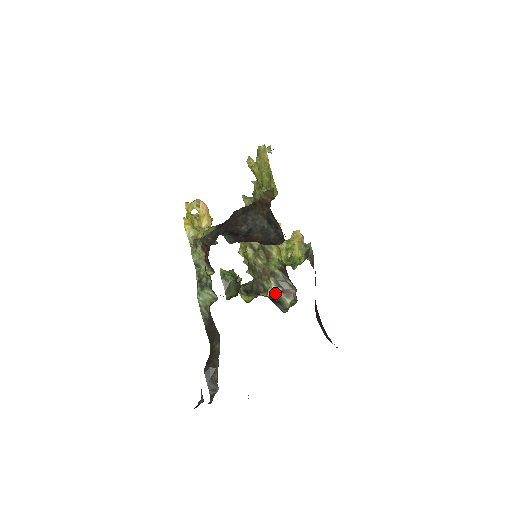
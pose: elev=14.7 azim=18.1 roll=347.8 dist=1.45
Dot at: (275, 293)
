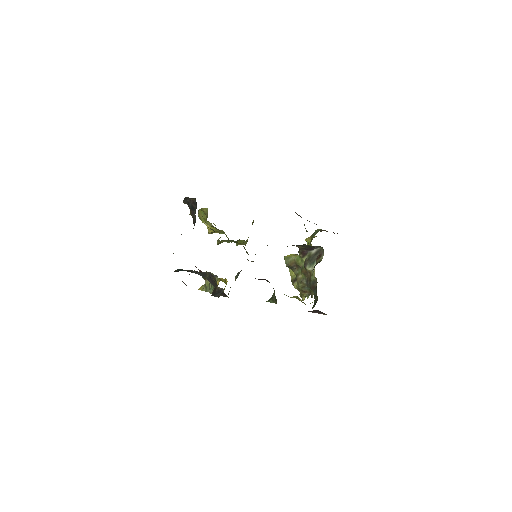
Dot at: (314, 268)
